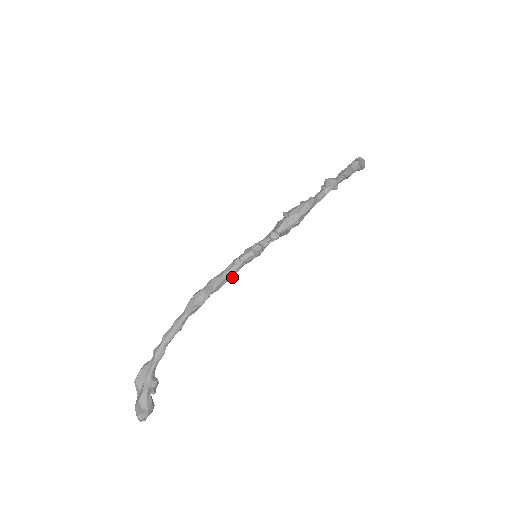
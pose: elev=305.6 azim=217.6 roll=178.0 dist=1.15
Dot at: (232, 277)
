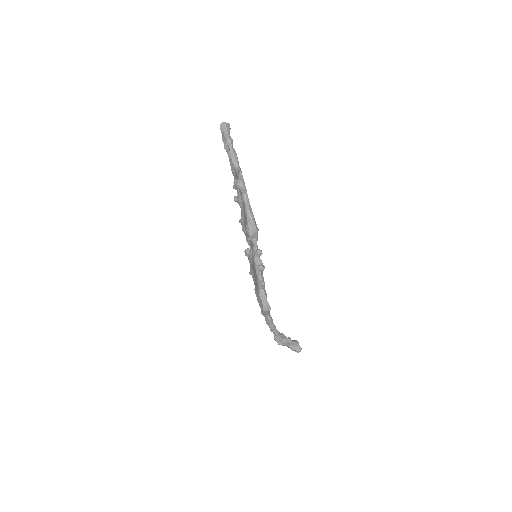
Dot at: occluded
